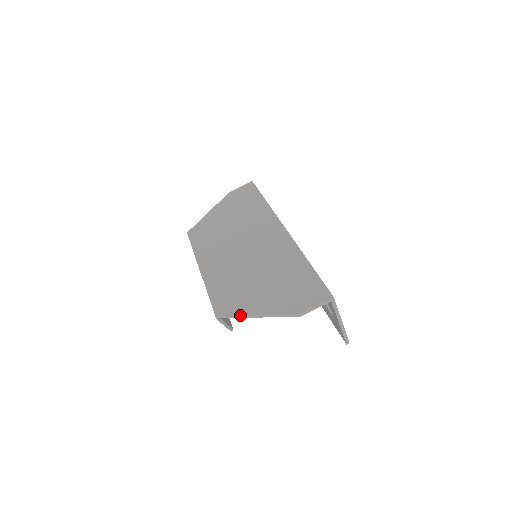
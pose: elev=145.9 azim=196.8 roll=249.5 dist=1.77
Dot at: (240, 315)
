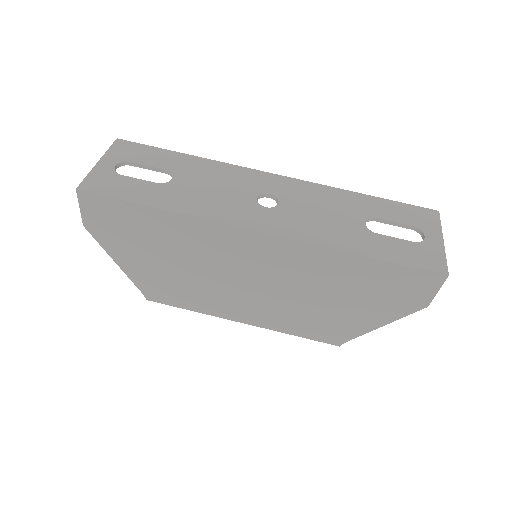
Dot at: occluded
